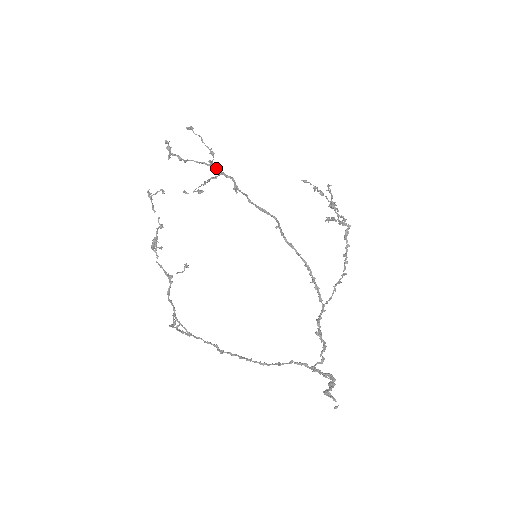
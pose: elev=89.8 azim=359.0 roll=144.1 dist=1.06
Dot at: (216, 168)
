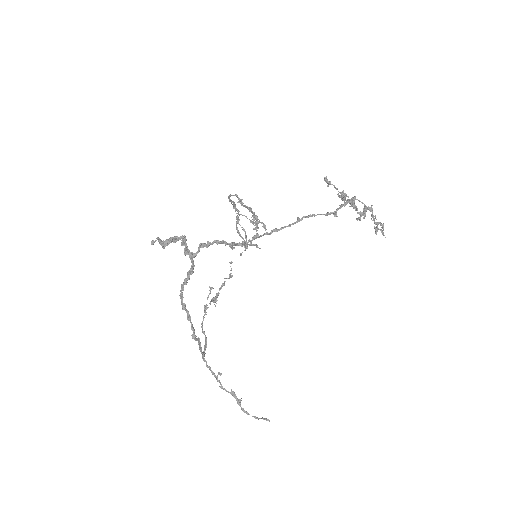
Dot at: (238, 212)
